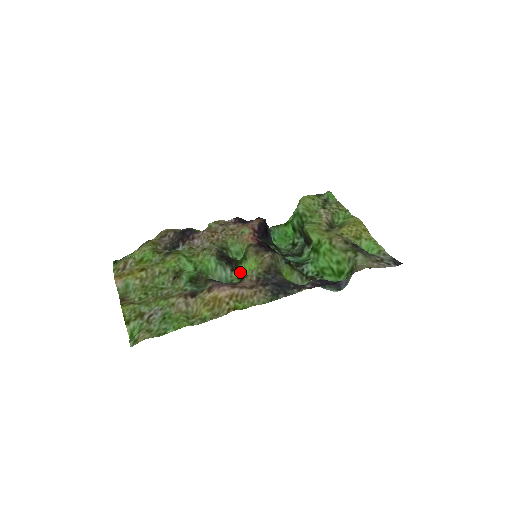
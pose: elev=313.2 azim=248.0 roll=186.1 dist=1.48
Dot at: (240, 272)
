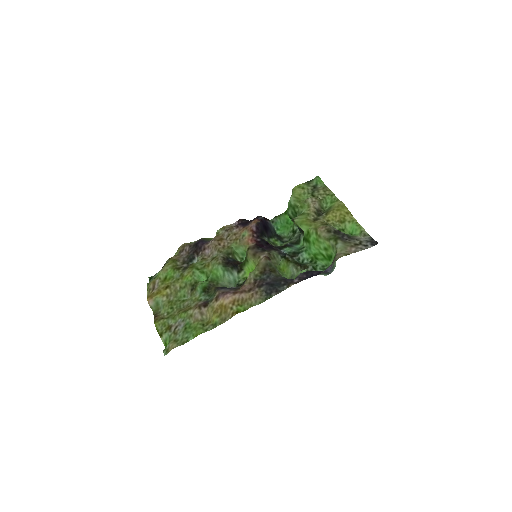
Dot at: (245, 272)
